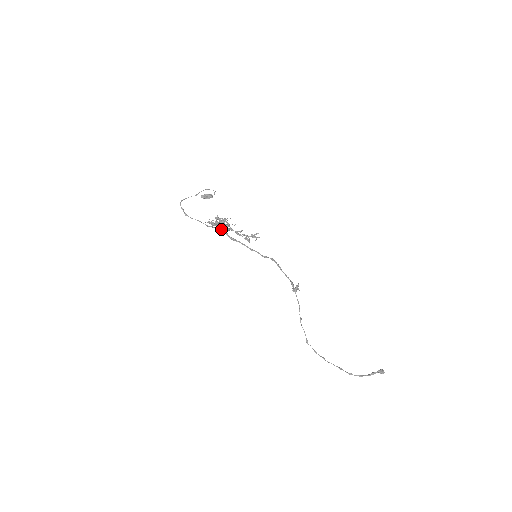
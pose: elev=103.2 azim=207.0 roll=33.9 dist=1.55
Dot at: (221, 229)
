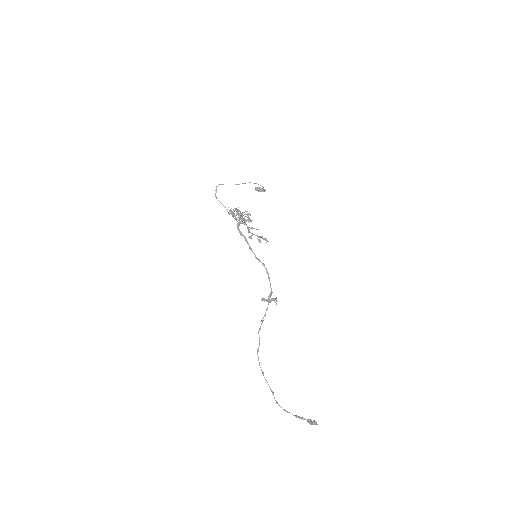
Dot at: occluded
